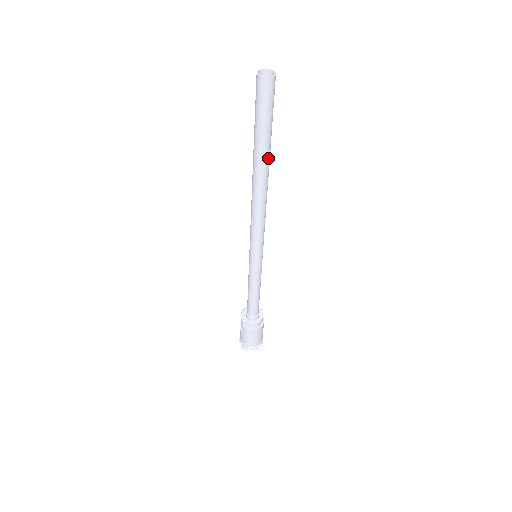
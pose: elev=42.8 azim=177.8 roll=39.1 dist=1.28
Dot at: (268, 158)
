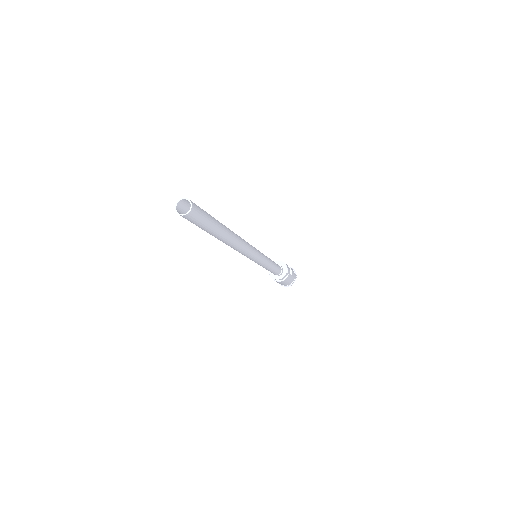
Dot at: (217, 237)
